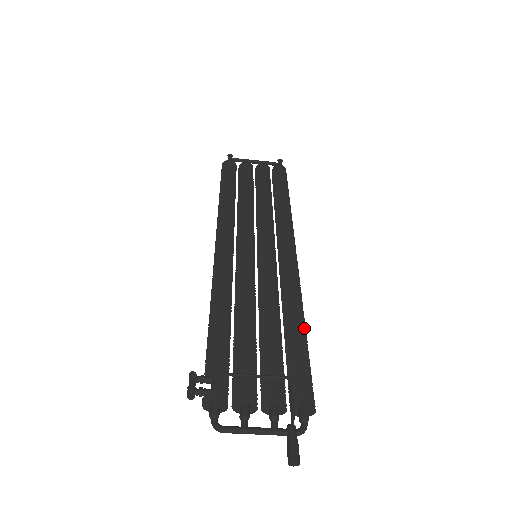
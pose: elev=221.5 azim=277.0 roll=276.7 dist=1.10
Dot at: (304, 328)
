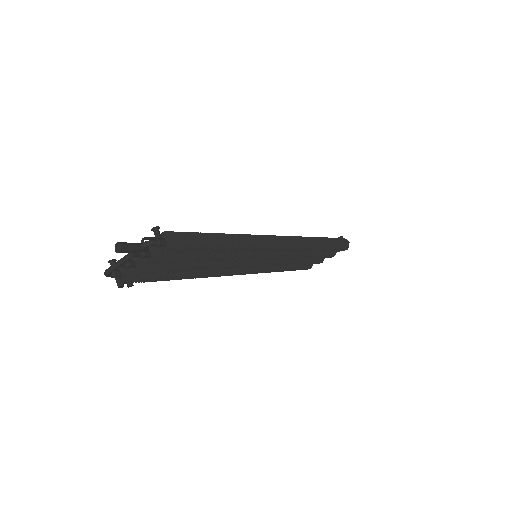
Dot at: (224, 234)
